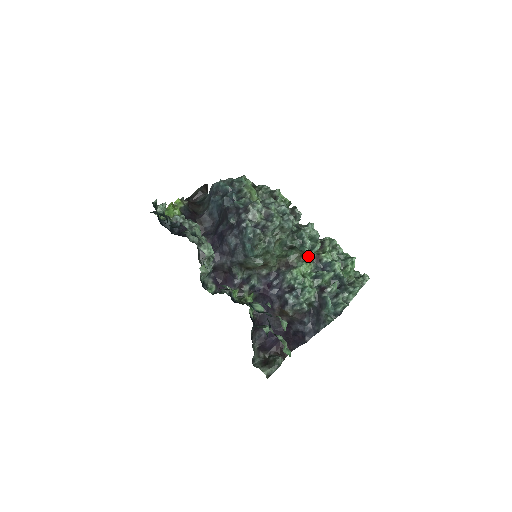
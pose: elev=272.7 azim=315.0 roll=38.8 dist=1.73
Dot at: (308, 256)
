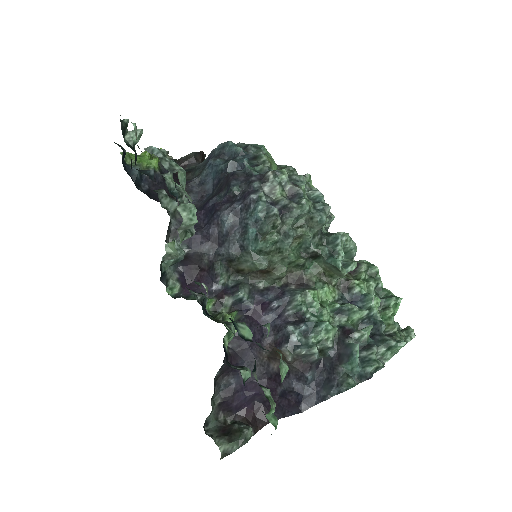
Dot at: (335, 276)
